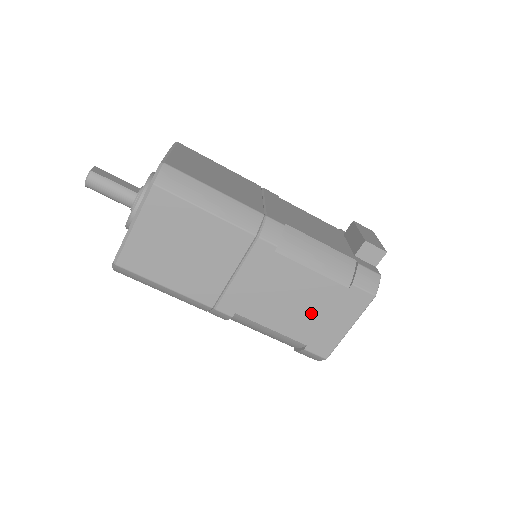
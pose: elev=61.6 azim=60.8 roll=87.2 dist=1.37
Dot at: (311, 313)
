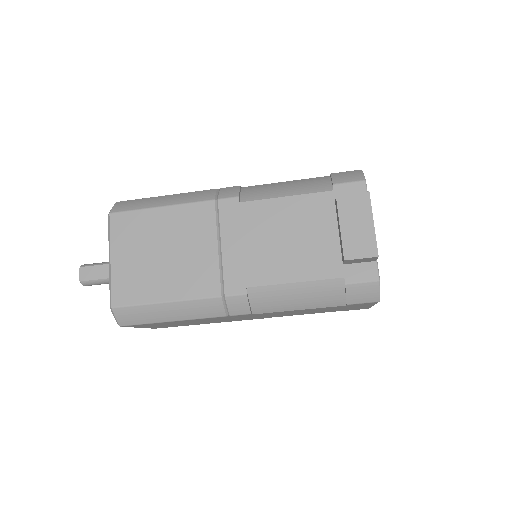
Dot at: (326, 310)
